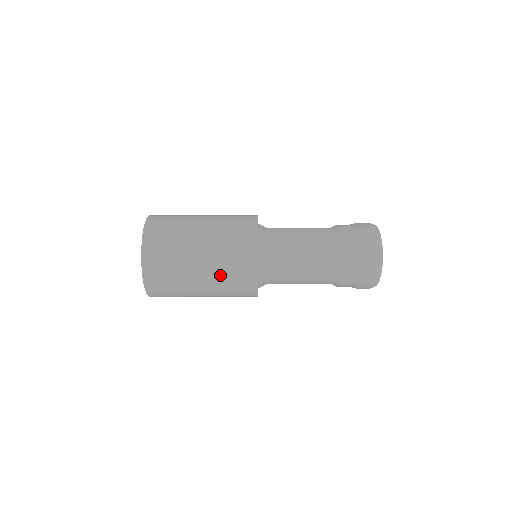
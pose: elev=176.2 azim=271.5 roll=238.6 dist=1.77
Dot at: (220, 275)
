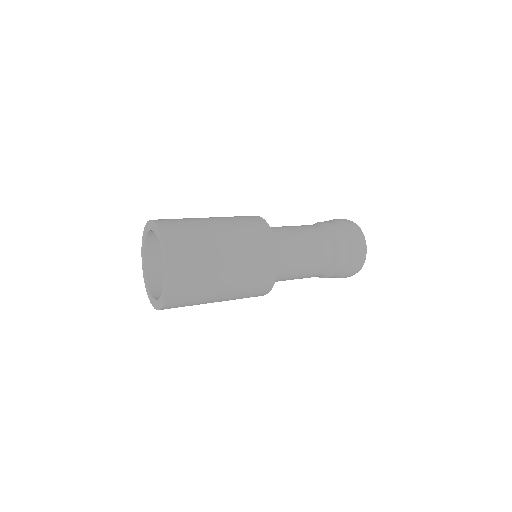
Dot at: (241, 242)
